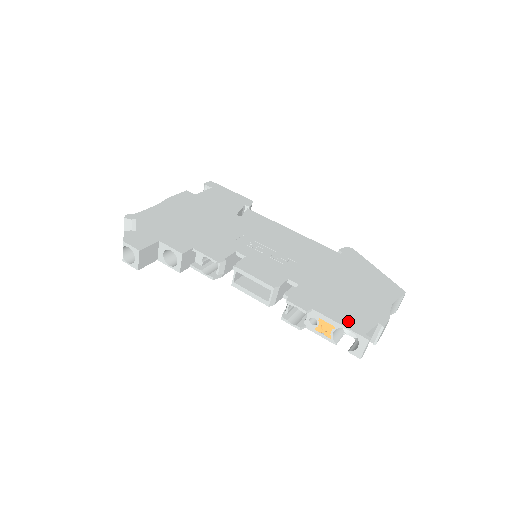
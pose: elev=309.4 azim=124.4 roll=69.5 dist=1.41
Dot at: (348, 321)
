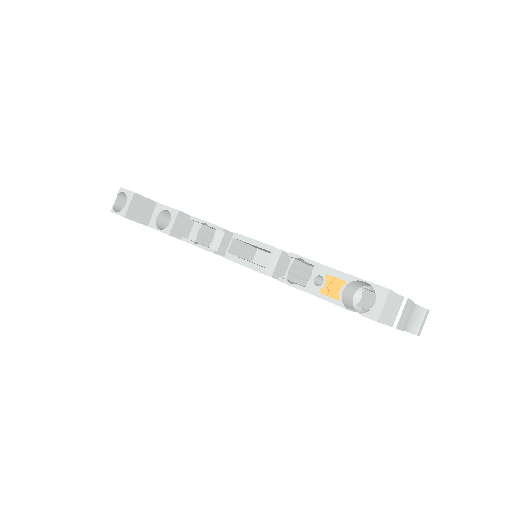
Dot at: occluded
